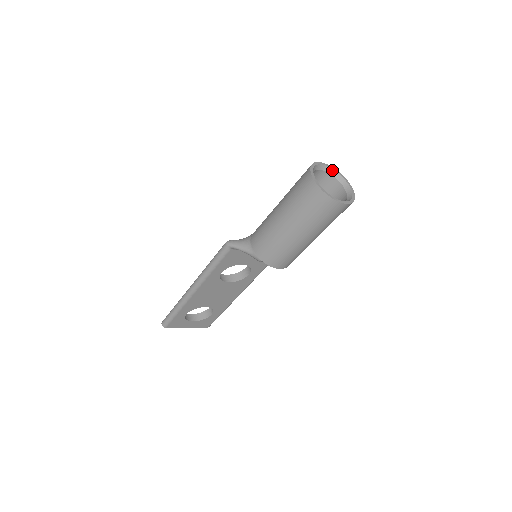
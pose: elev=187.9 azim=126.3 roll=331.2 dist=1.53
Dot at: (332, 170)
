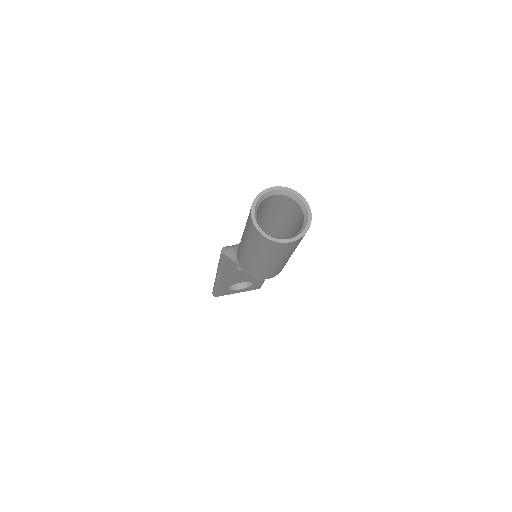
Dot at: (287, 192)
